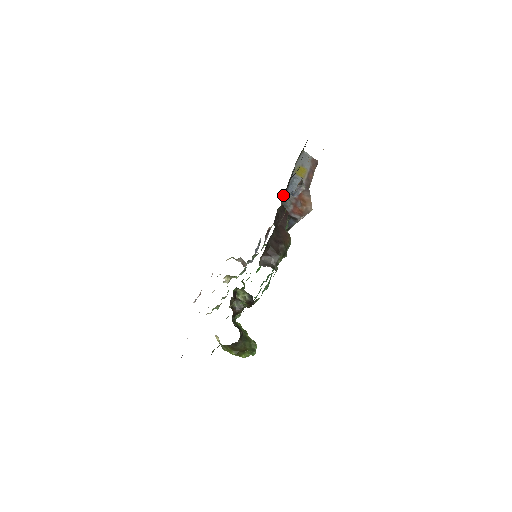
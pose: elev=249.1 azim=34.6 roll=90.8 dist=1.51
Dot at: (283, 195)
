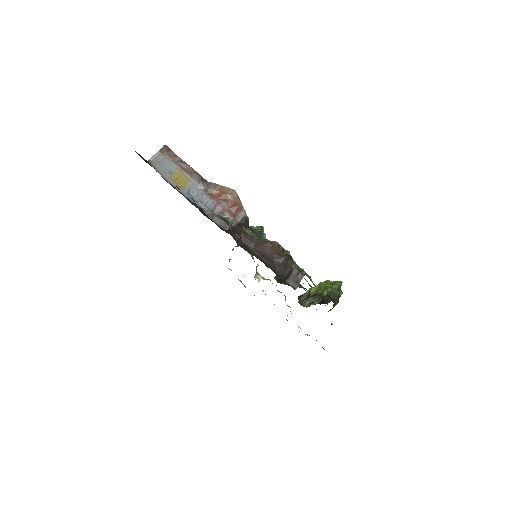
Dot at: occluded
